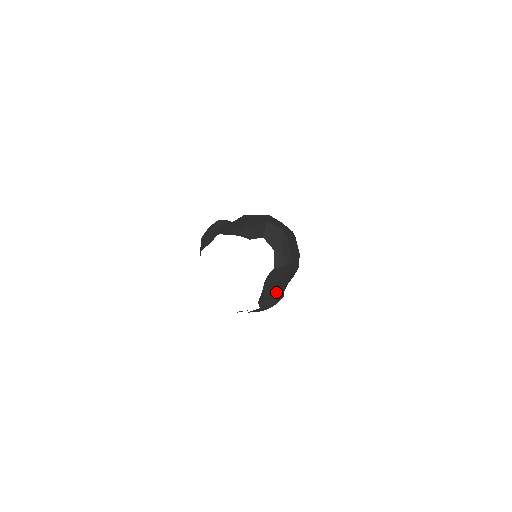
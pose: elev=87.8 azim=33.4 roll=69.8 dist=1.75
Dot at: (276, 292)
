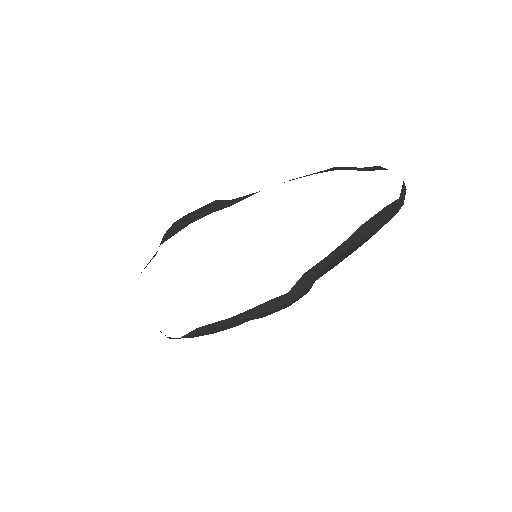
Dot at: (324, 270)
